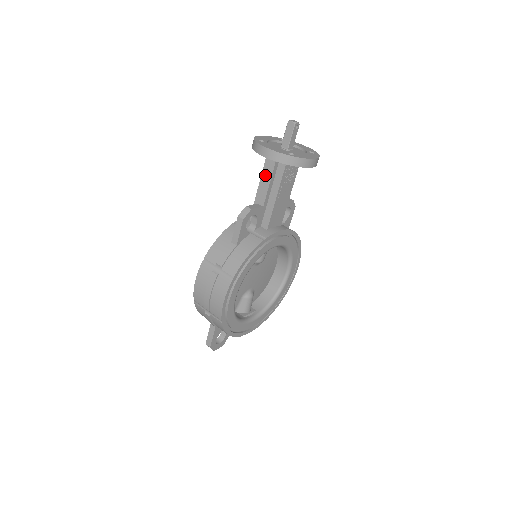
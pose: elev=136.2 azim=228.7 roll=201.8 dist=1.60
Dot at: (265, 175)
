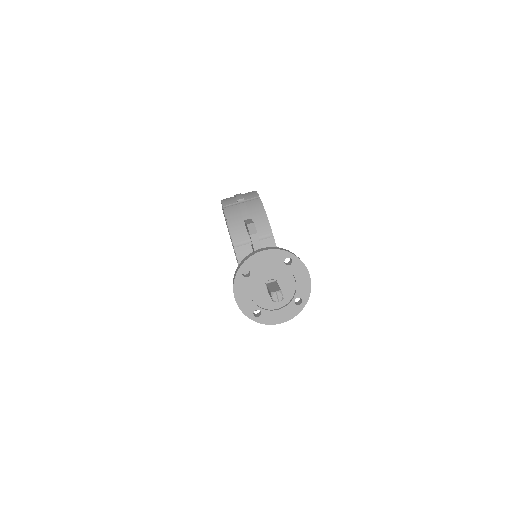
Dot at: occluded
